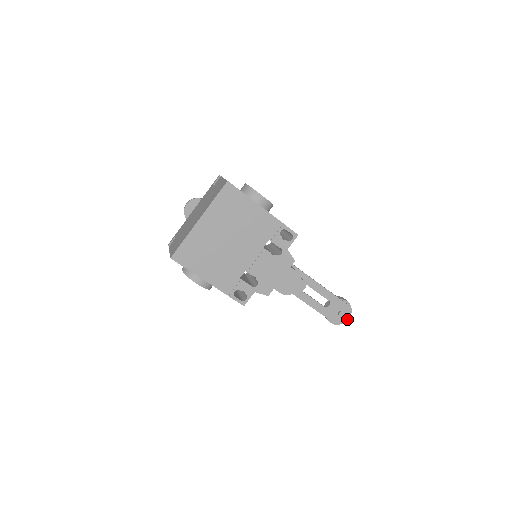
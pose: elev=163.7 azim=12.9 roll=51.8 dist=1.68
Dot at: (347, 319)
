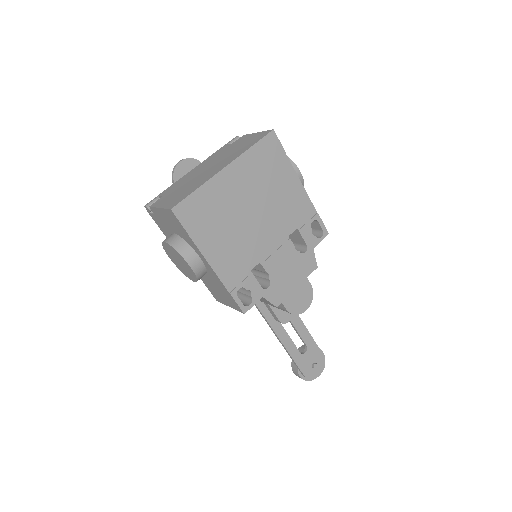
Dot at: (319, 375)
